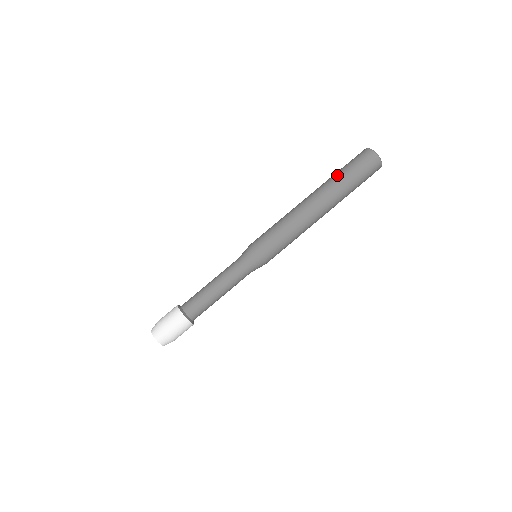
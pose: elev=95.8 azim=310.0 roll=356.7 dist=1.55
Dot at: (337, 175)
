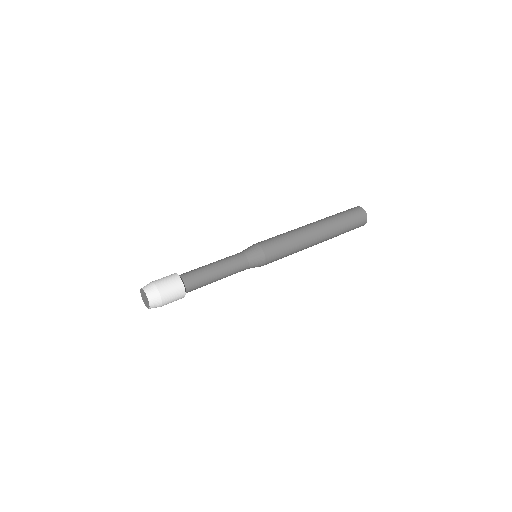
Dot at: (336, 217)
